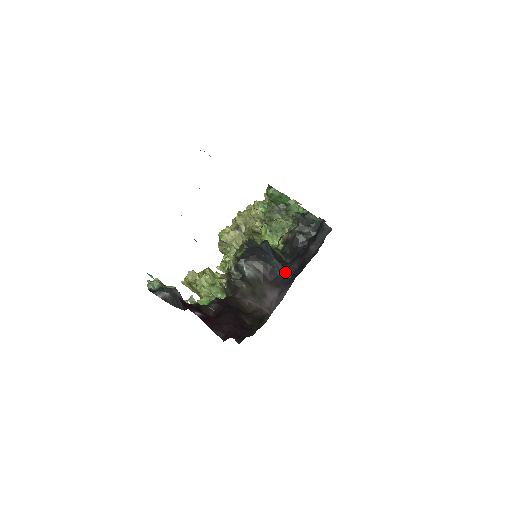
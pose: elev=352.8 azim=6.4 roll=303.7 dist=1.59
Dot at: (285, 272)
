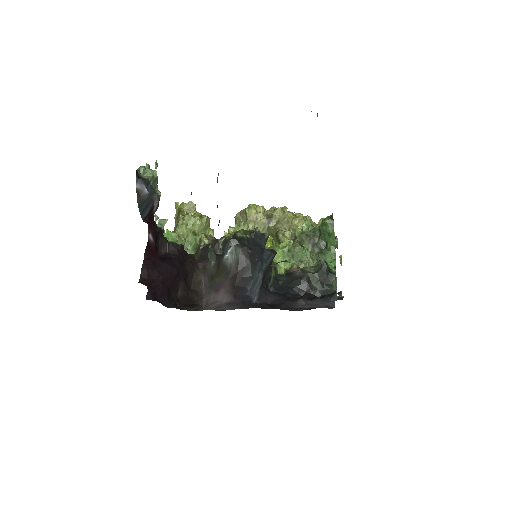
Dot at: (256, 293)
